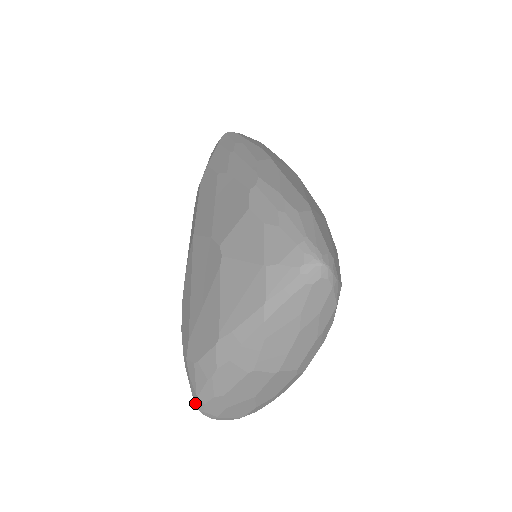
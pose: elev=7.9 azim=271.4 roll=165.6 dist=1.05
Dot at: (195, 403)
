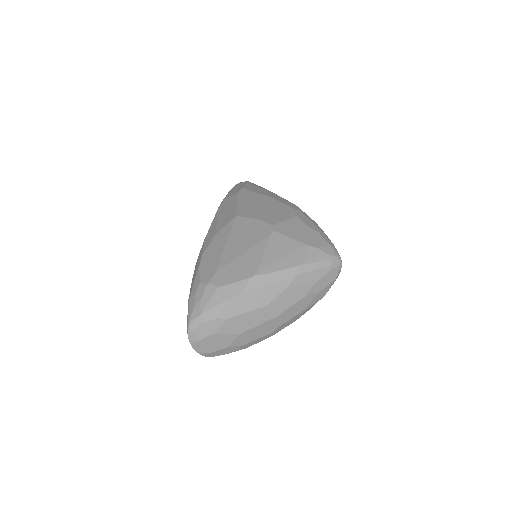
Dot at: (192, 320)
